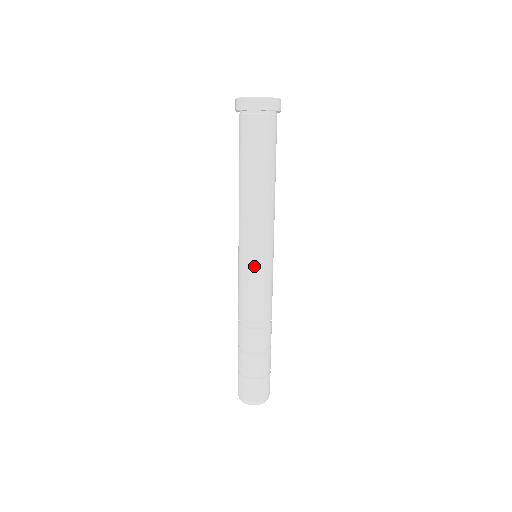
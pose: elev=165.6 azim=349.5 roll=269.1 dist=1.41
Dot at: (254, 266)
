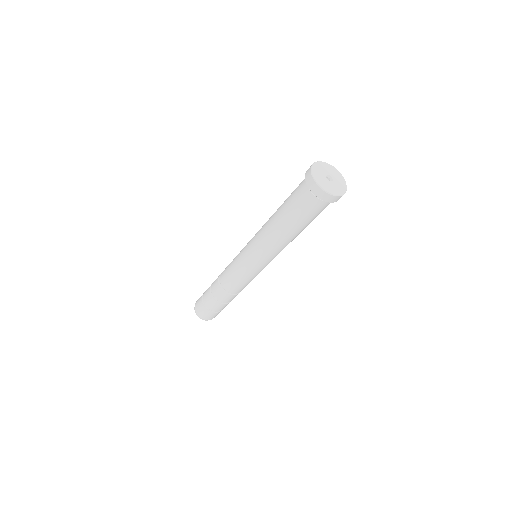
Dot at: (259, 271)
